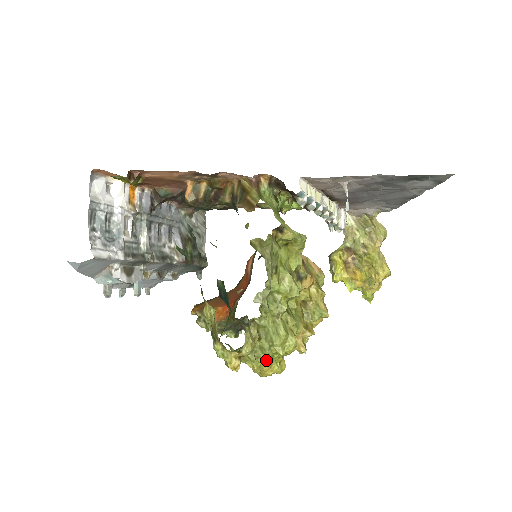
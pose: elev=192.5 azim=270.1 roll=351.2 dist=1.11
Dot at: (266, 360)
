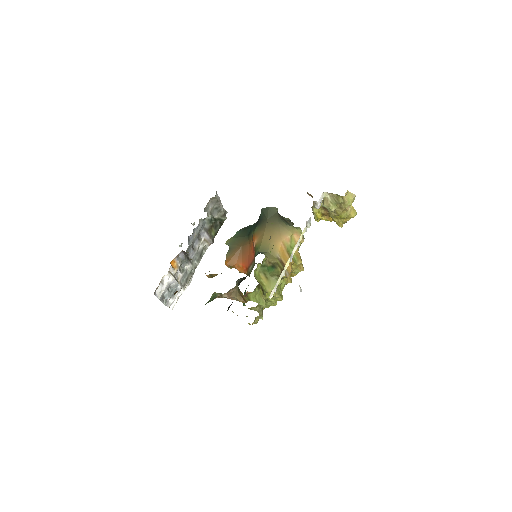
Dot at: occluded
